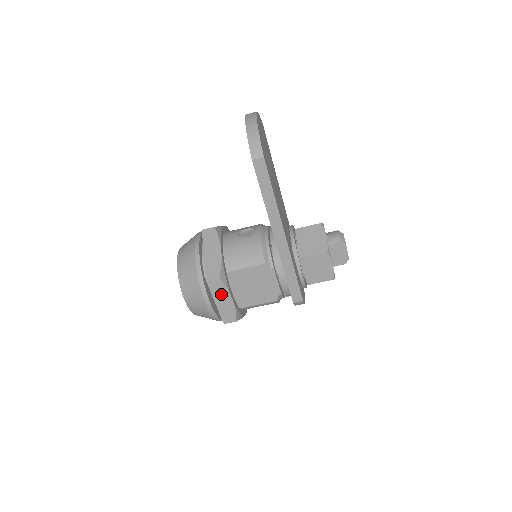
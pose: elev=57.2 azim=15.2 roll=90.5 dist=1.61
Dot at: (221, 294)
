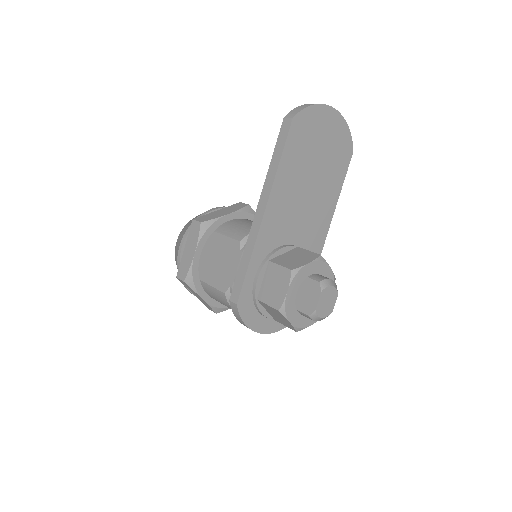
Dot at: (192, 241)
